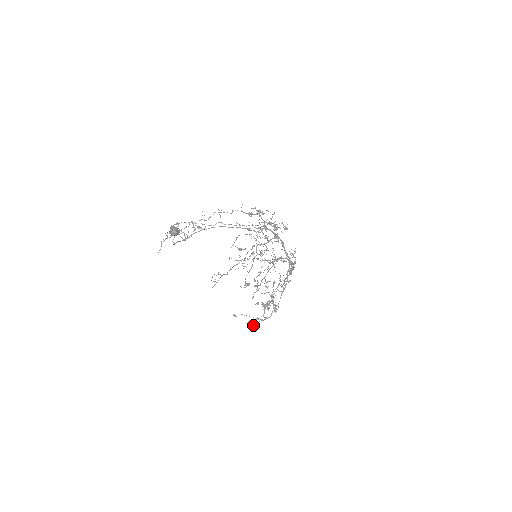
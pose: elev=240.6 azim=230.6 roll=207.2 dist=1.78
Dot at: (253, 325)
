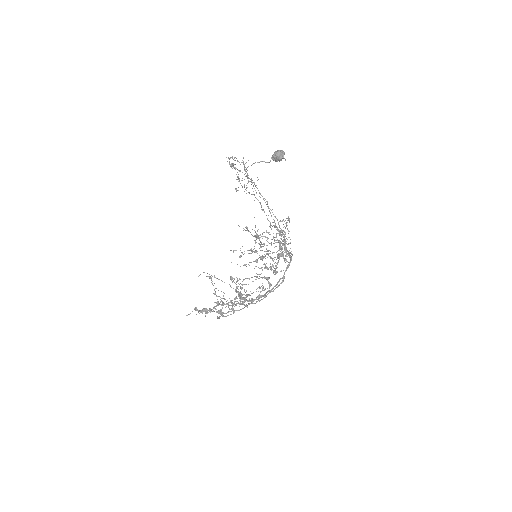
Dot at: occluded
